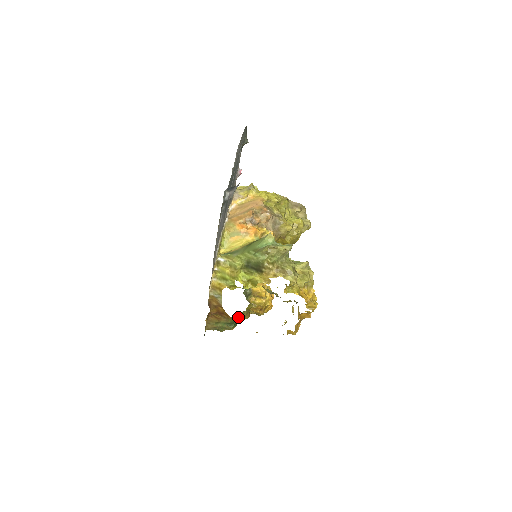
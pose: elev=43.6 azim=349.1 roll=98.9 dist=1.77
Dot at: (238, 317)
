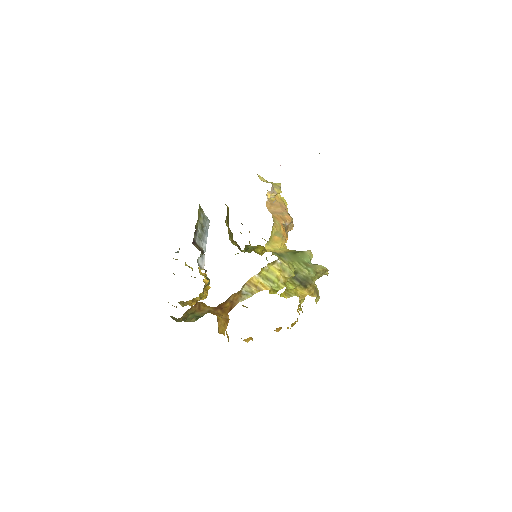
Dot at: occluded
